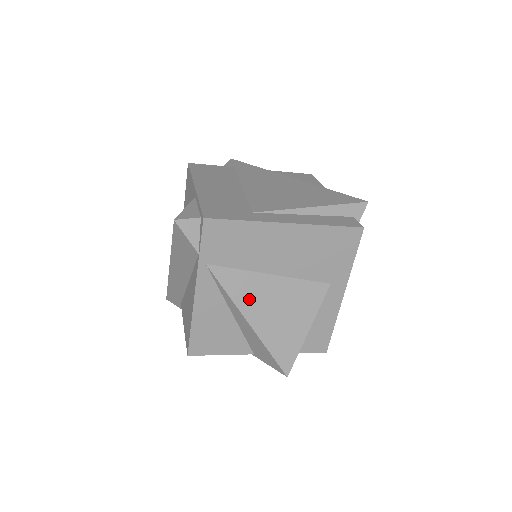
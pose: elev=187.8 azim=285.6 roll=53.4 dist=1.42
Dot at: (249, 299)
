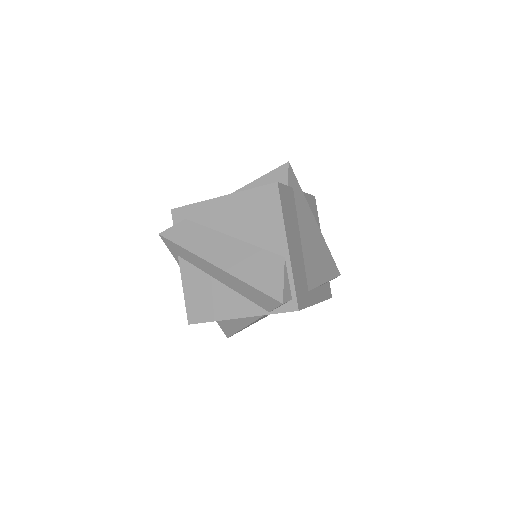
Dot at: occluded
